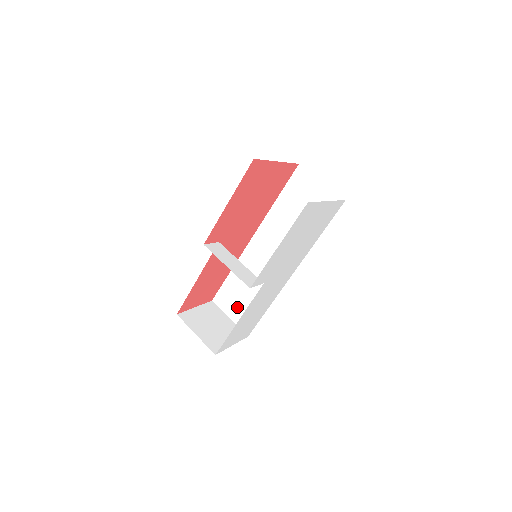
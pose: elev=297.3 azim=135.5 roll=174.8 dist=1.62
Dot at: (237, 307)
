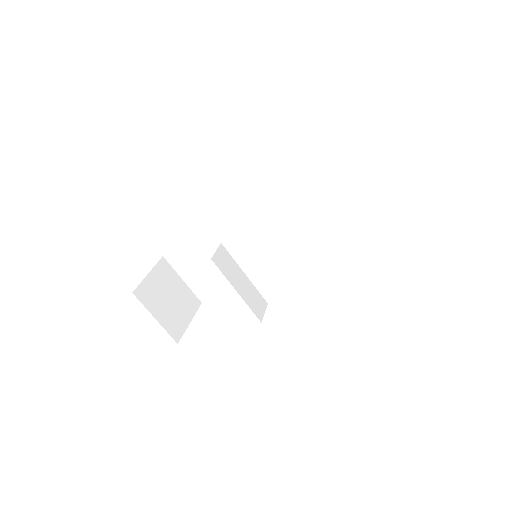
Dot at: (196, 272)
